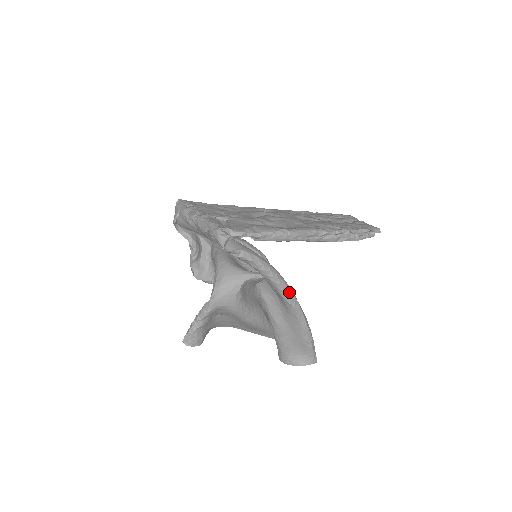
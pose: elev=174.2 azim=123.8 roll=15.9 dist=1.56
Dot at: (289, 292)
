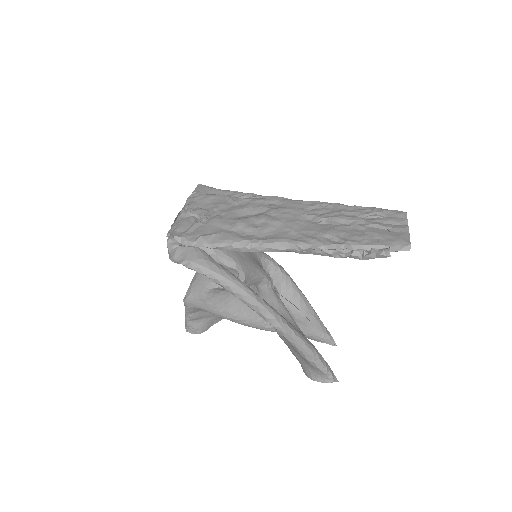
Dot at: (259, 309)
